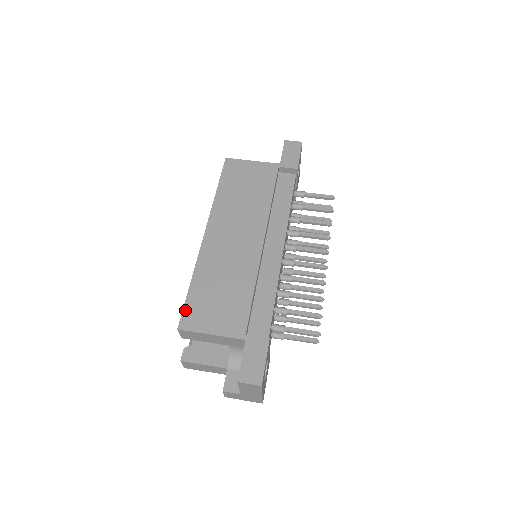
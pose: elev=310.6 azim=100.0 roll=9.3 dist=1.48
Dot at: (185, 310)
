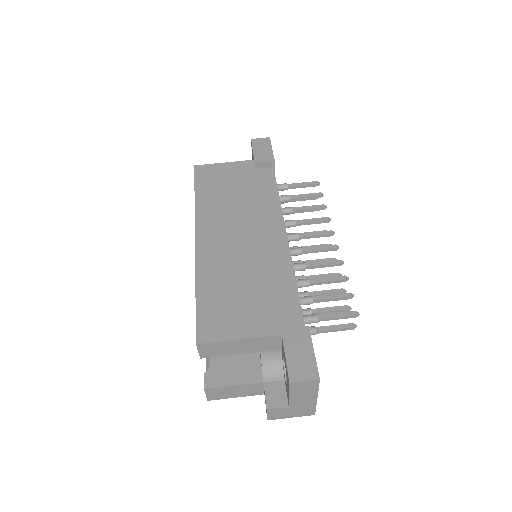
Dot at: (199, 321)
